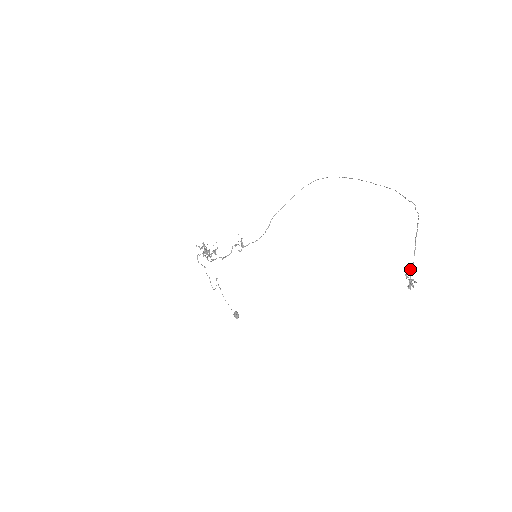
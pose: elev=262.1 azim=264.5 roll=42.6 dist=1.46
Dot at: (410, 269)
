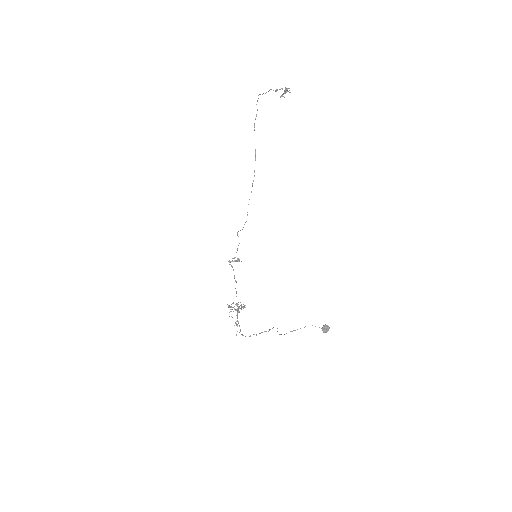
Dot at: occluded
